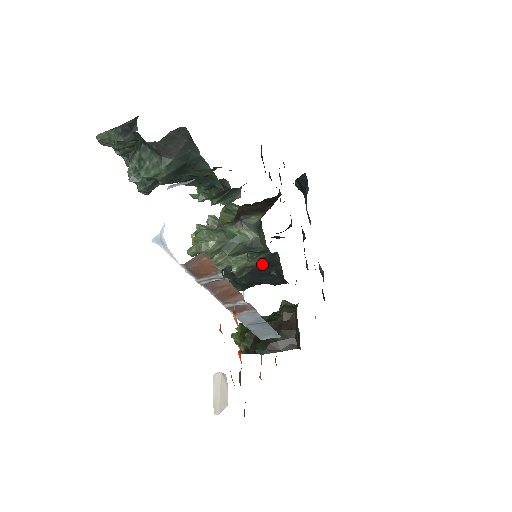
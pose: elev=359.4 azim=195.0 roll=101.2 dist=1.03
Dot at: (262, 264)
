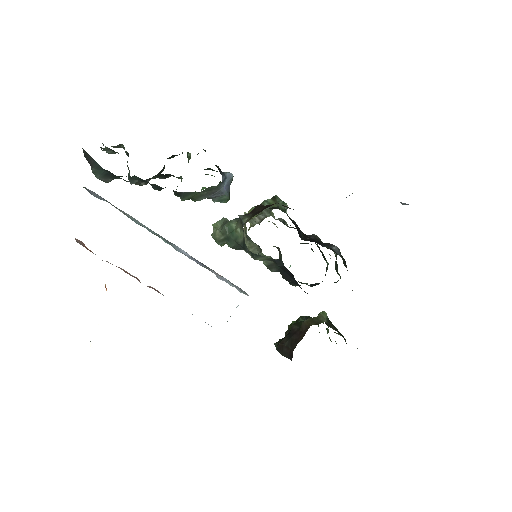
Dot at: (281, 266)
